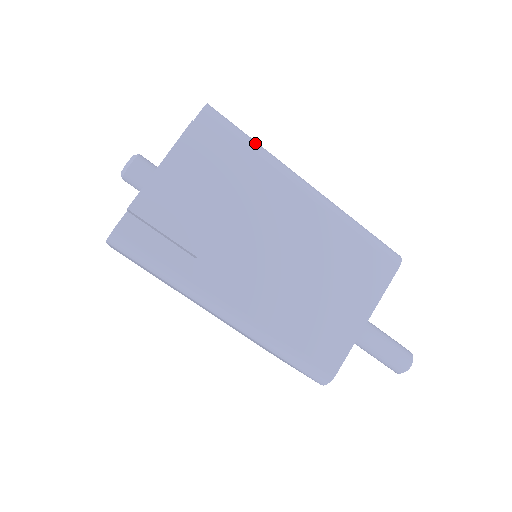
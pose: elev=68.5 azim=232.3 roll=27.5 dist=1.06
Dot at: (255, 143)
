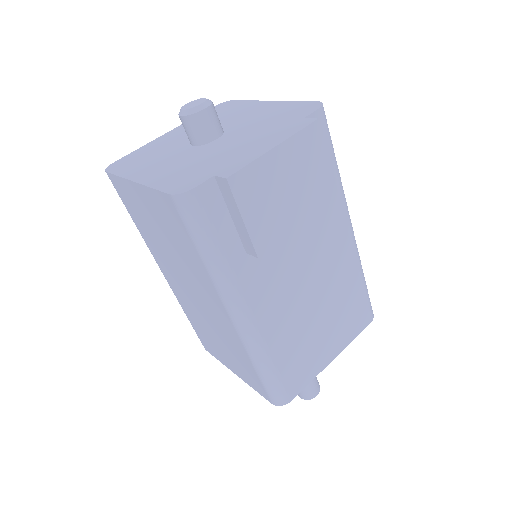
Dot at: occluded
